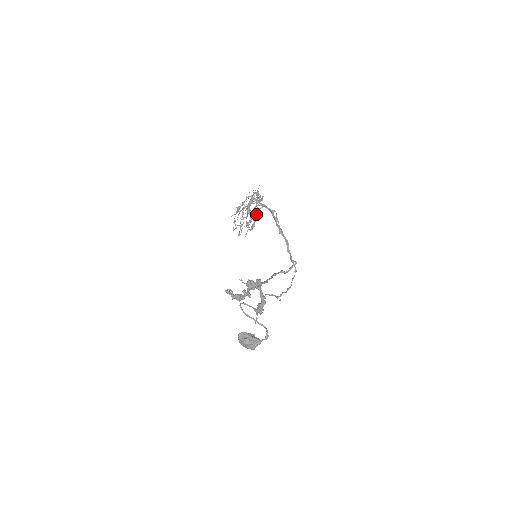
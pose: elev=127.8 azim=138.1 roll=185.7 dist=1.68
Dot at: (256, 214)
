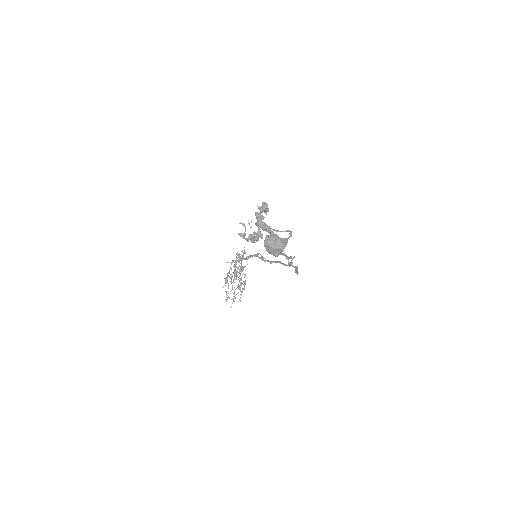
Dot at: occluded
